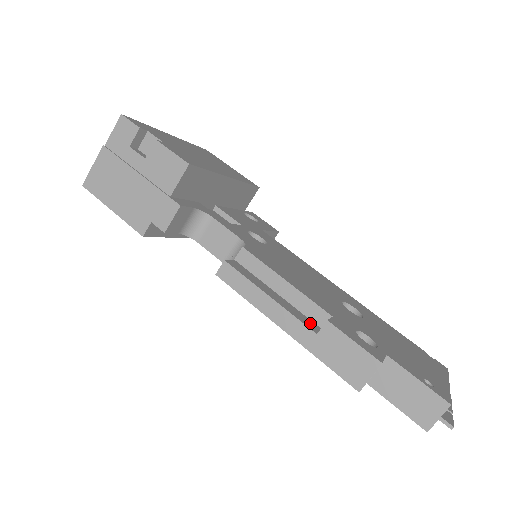
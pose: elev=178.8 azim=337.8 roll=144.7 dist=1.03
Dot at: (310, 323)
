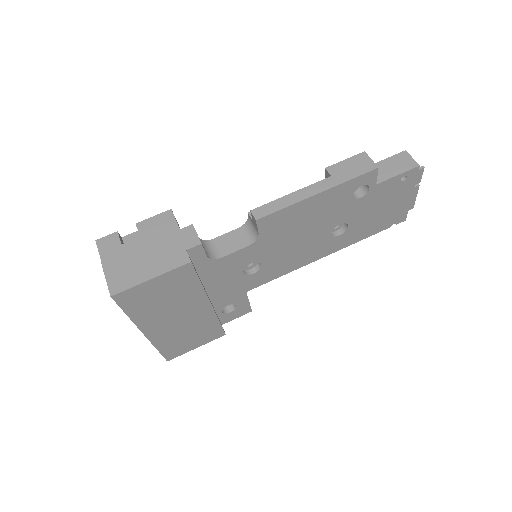
Dot at: occluded
